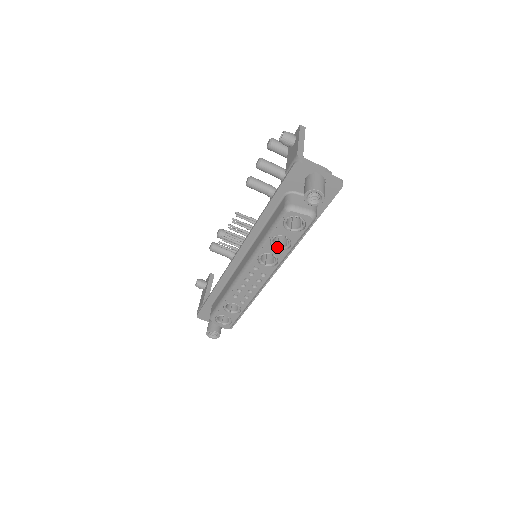
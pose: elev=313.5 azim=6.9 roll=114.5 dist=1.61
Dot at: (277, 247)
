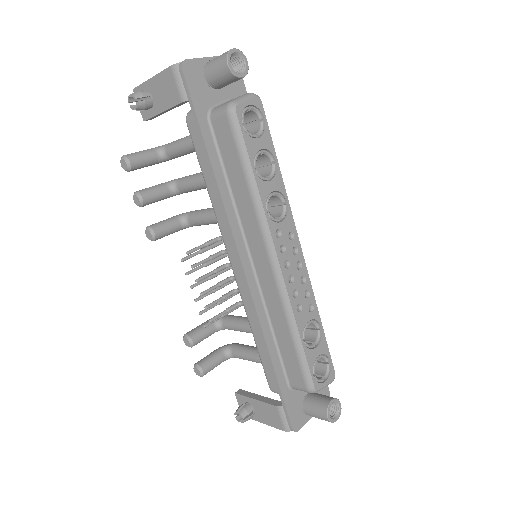
Dot at: (267, 179)
